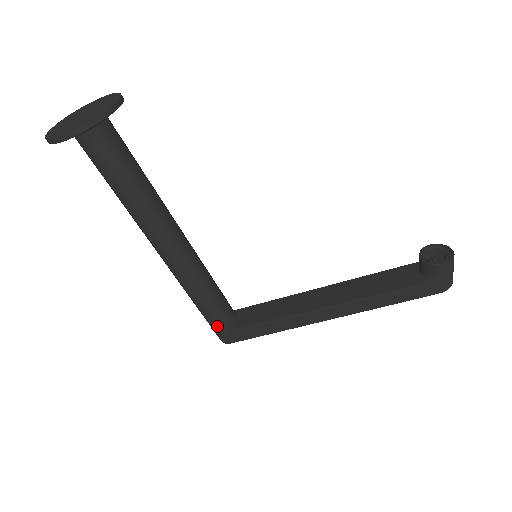
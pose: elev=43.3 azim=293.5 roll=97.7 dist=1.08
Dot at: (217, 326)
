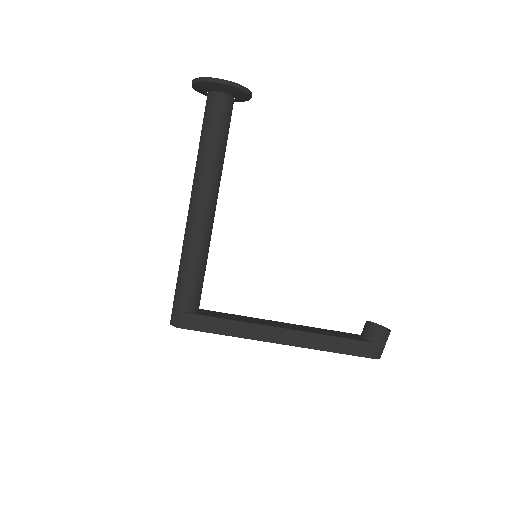
Dot at: (184, 302)
